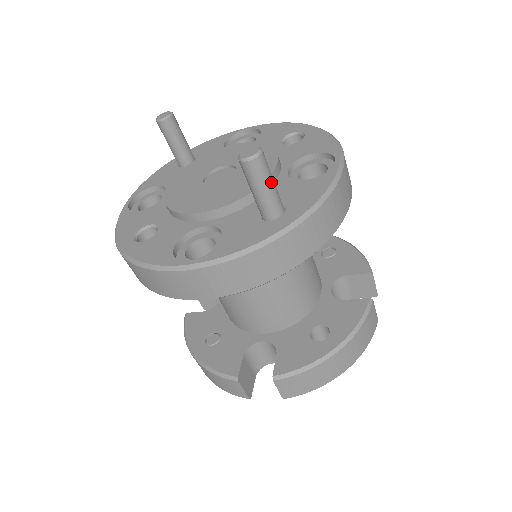
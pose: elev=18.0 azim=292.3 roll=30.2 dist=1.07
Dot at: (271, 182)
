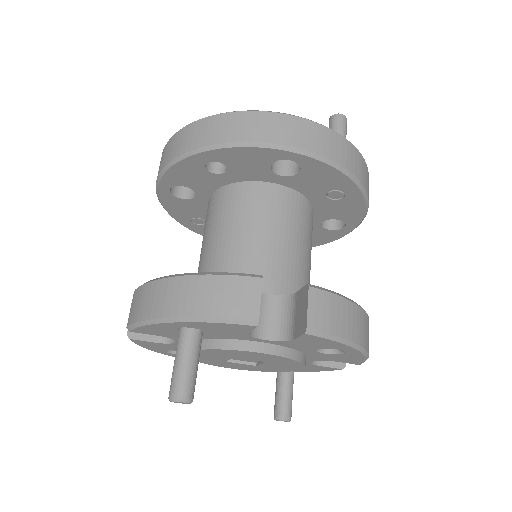
Dot at: occluded
